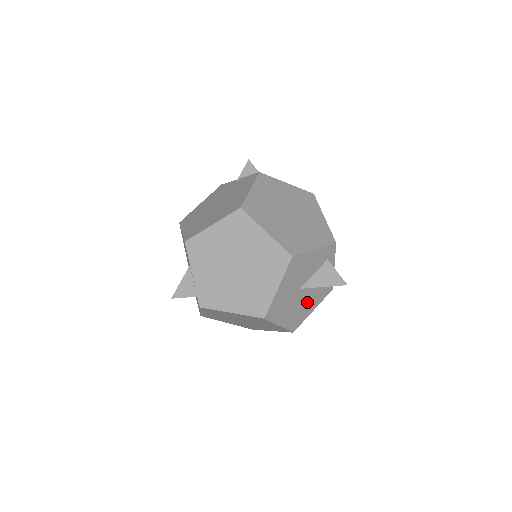
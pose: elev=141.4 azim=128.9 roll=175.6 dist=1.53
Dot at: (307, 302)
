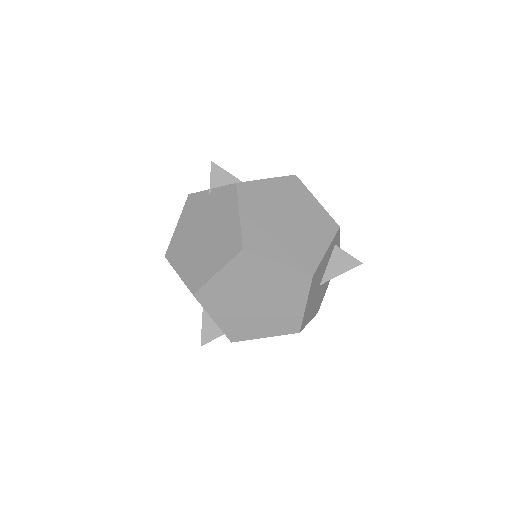
Dot at: (324, 285)
